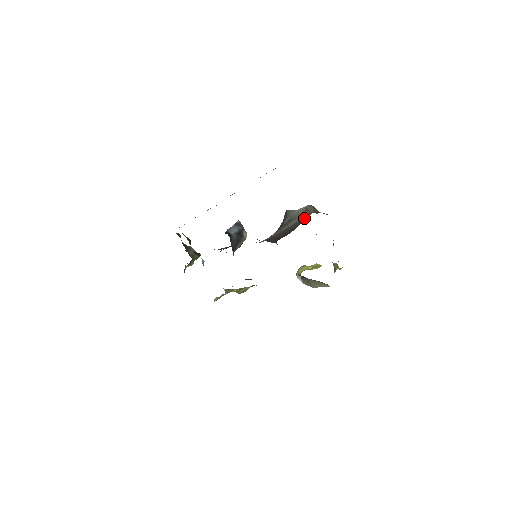
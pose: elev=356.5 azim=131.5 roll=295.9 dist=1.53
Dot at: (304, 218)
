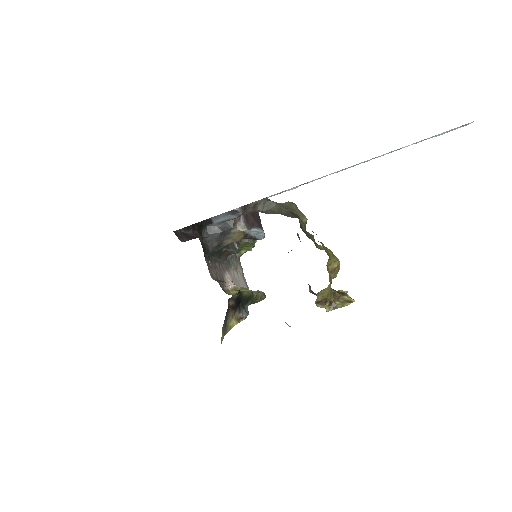
Dot at: (237, 217)
